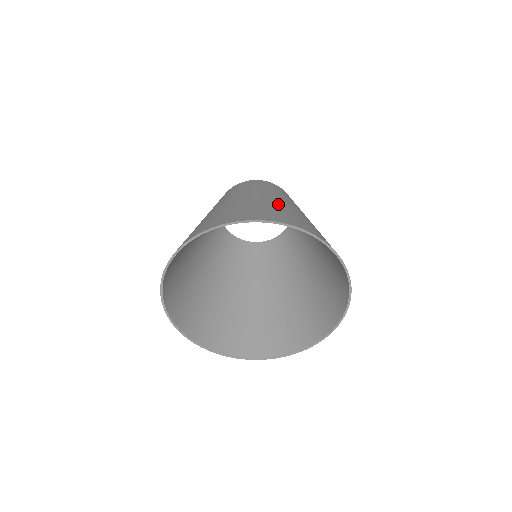
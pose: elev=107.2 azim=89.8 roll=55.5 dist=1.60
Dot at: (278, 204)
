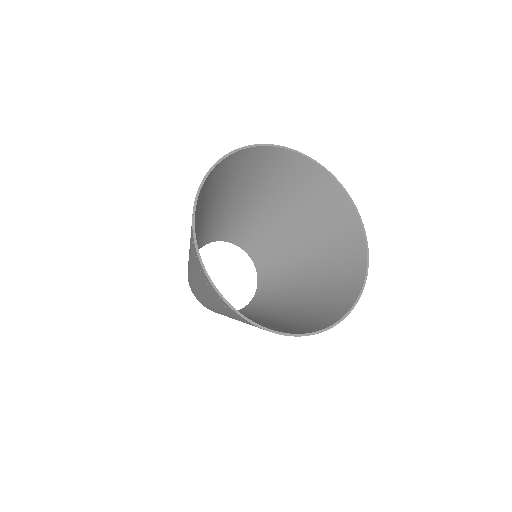
Dot at: (251, 186)
